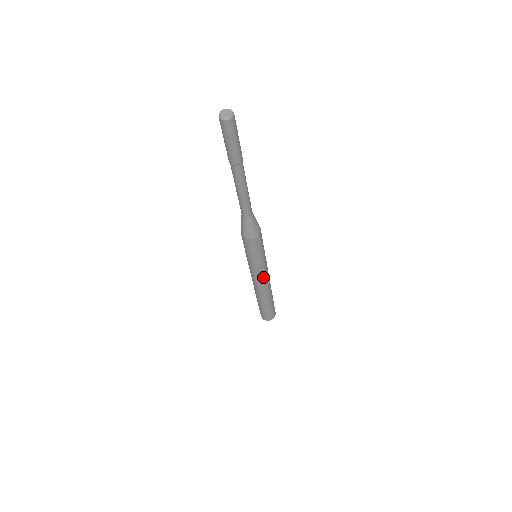
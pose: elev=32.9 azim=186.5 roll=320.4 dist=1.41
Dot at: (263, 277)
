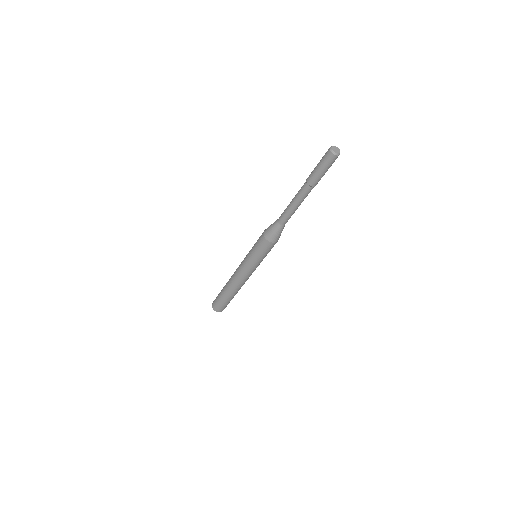
Dot at: (247, 275)
